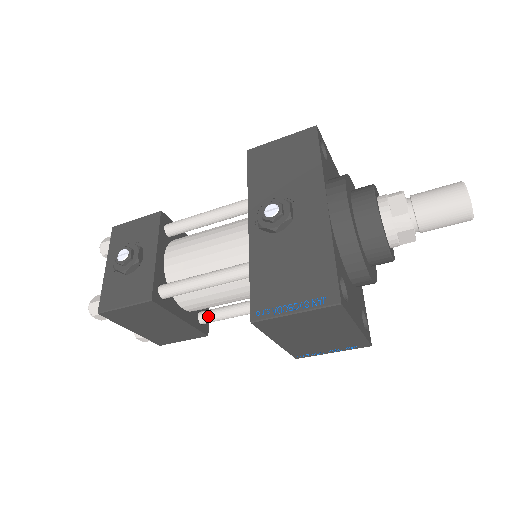
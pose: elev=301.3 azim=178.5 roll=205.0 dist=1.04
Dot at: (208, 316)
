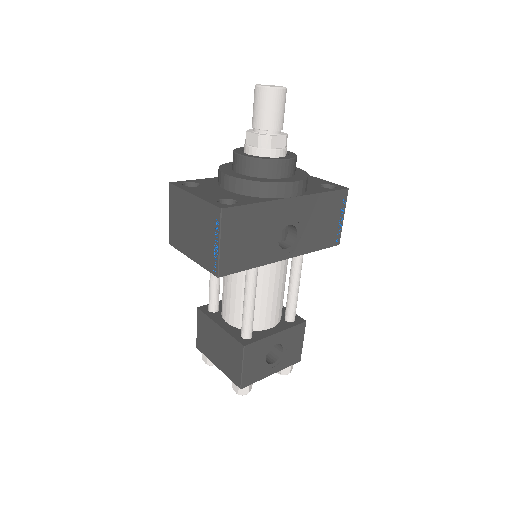
Dot at: (242, 325)
